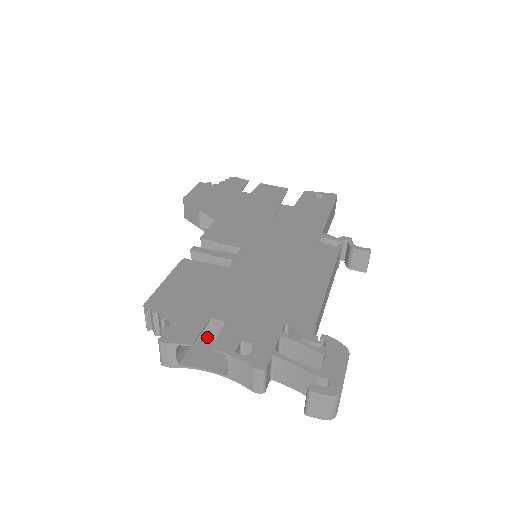
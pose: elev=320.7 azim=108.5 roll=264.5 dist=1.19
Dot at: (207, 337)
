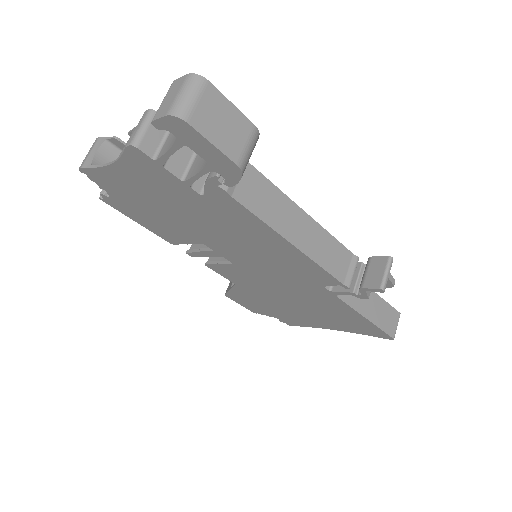
Dot at: occluded
